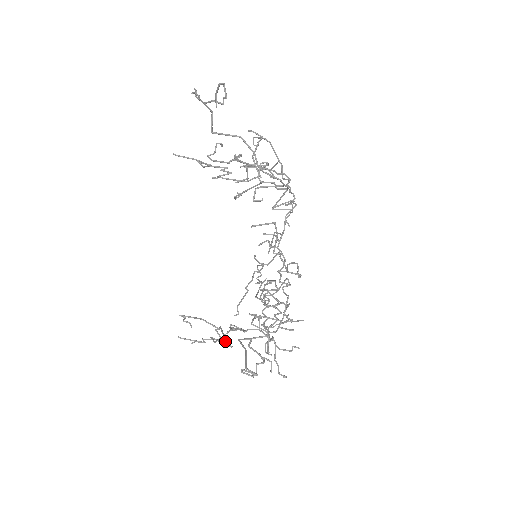
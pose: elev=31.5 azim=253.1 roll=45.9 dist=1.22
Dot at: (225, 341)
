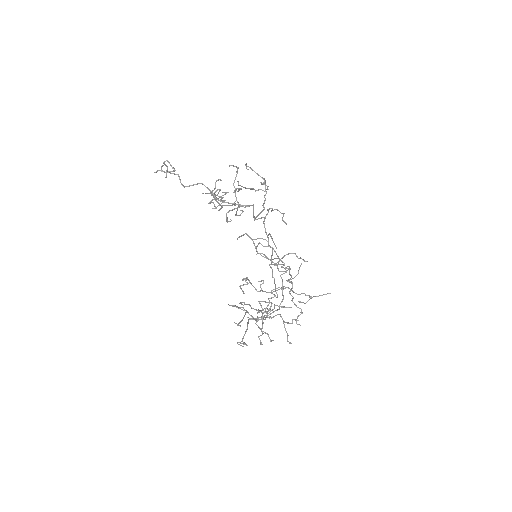
Dot at: (239, 322)
